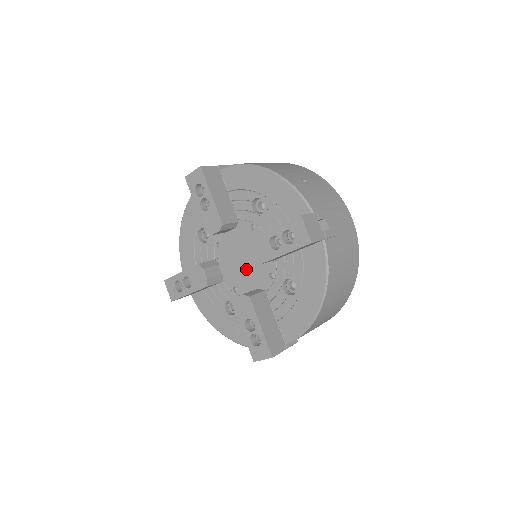
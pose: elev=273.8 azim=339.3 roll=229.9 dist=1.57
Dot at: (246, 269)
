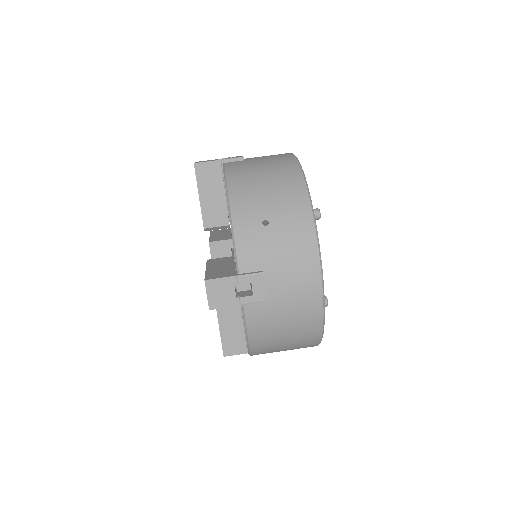
Dot at: occluded
